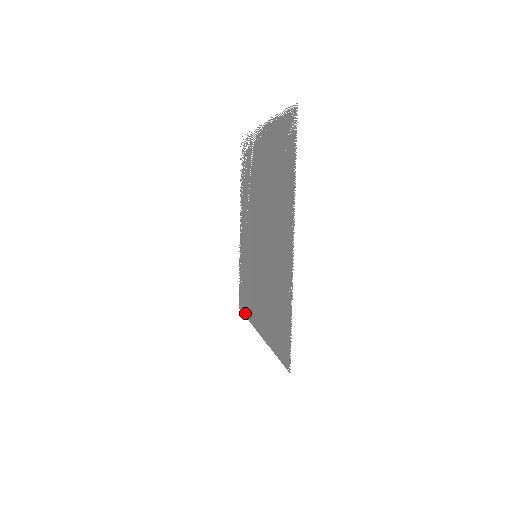
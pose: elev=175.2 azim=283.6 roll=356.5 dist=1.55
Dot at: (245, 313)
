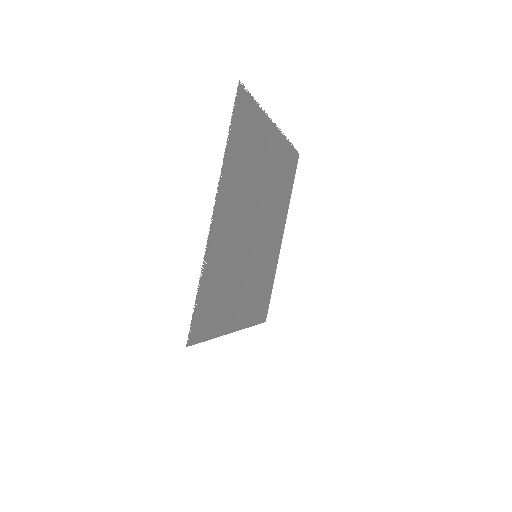
Dot at: (256, 322)
